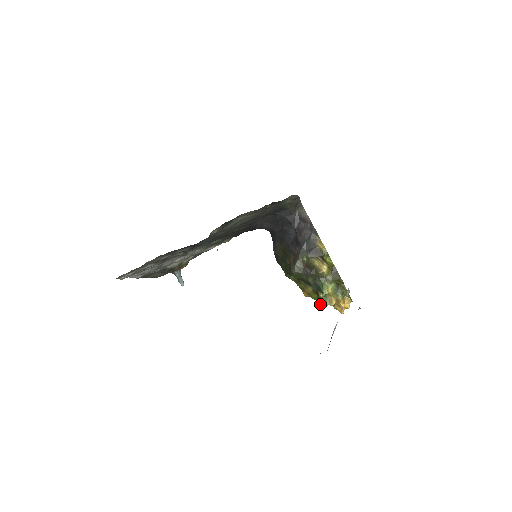
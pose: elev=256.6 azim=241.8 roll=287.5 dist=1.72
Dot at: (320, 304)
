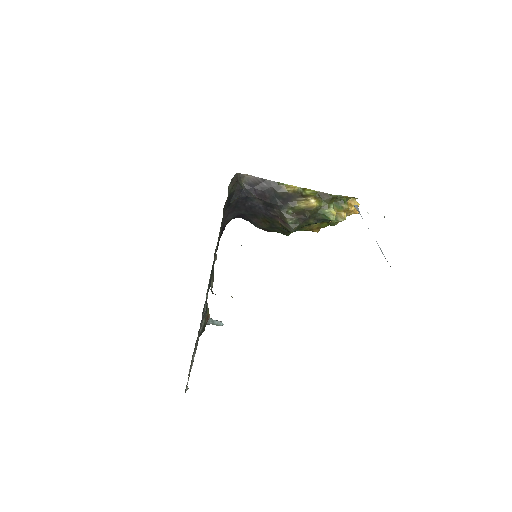
Dot at: occluded
